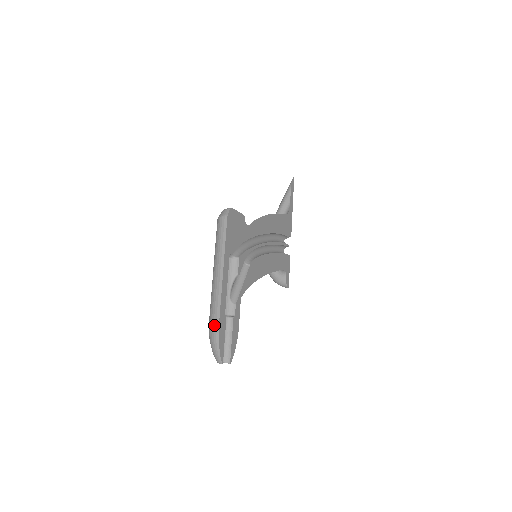
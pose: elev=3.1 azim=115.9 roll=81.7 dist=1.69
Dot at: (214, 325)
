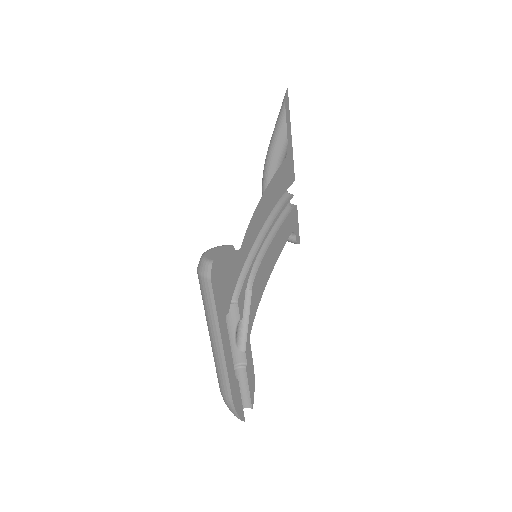
Dot at: (226, 397)
